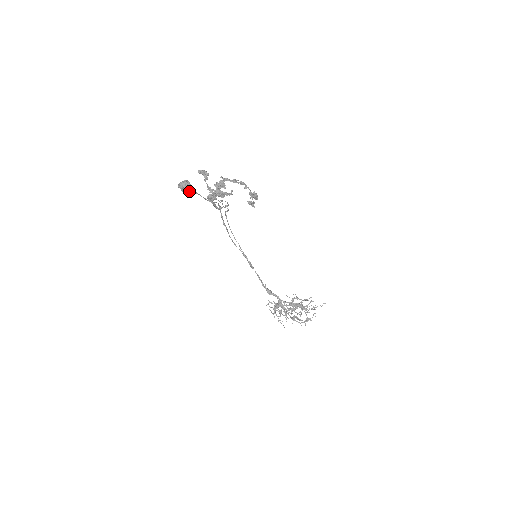
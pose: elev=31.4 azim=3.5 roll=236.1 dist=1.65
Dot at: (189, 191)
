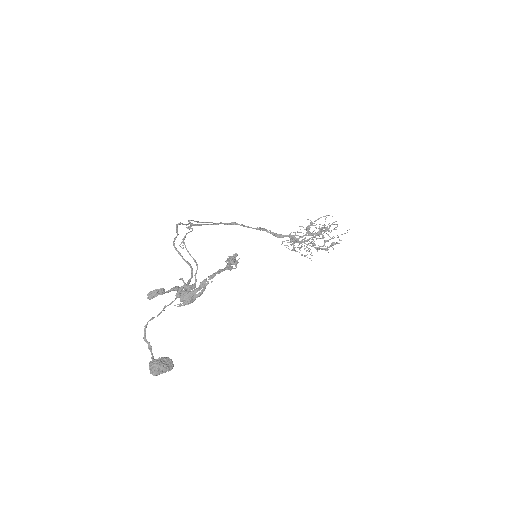
Dot at: (168, 371)
